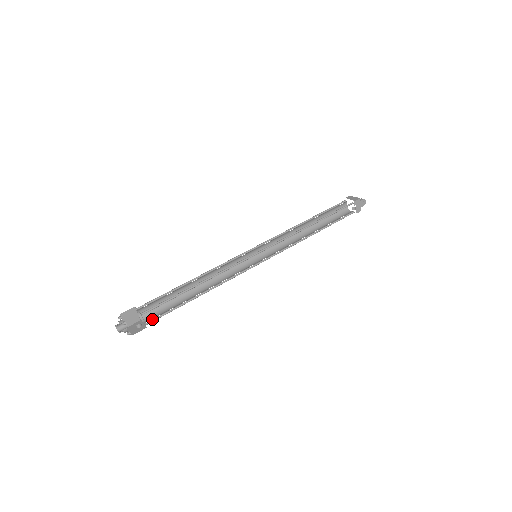
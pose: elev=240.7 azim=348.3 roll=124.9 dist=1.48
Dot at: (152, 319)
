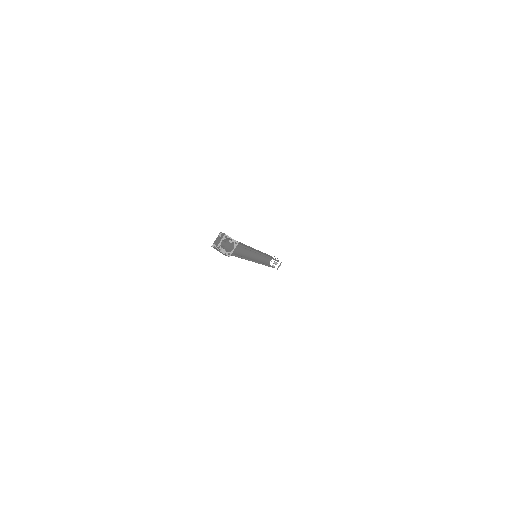
Dot at: occluded
